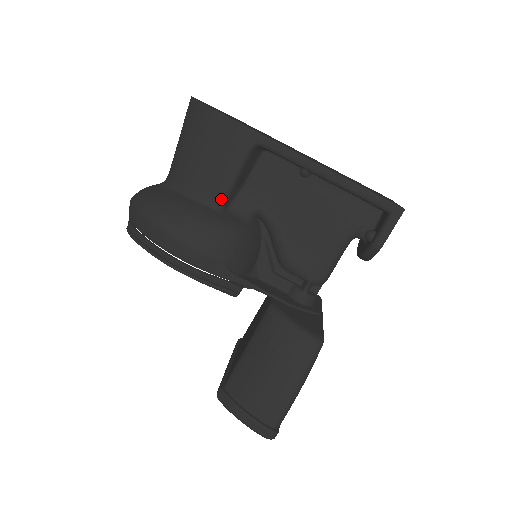
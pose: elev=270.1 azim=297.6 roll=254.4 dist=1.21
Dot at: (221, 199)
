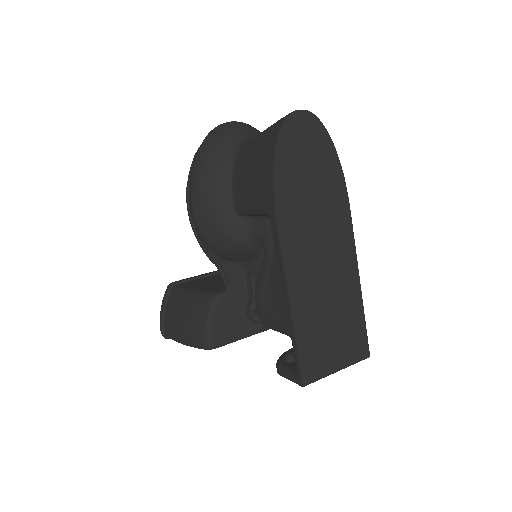
Dot at: (240, 209)
